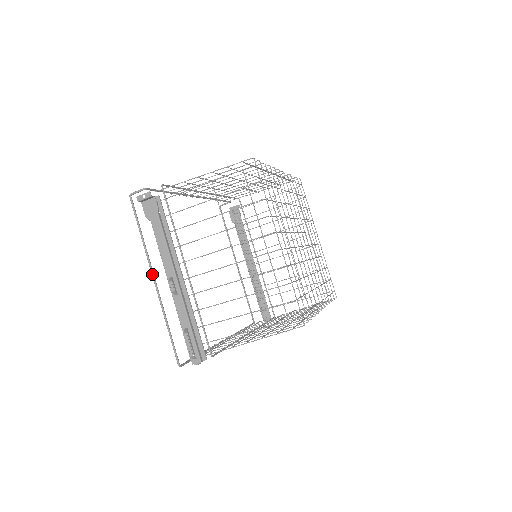
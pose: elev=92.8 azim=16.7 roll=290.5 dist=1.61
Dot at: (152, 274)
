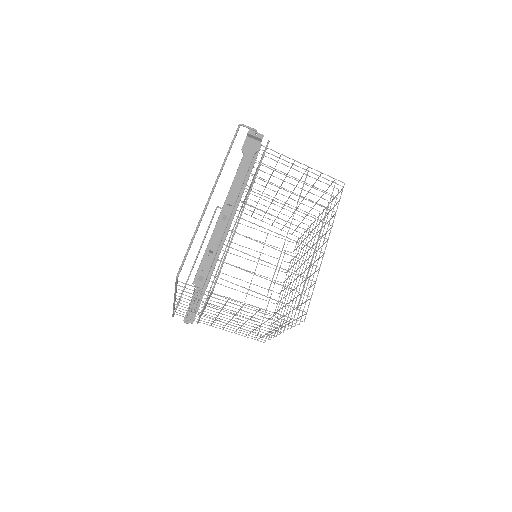
Dot at: (213, 189)
